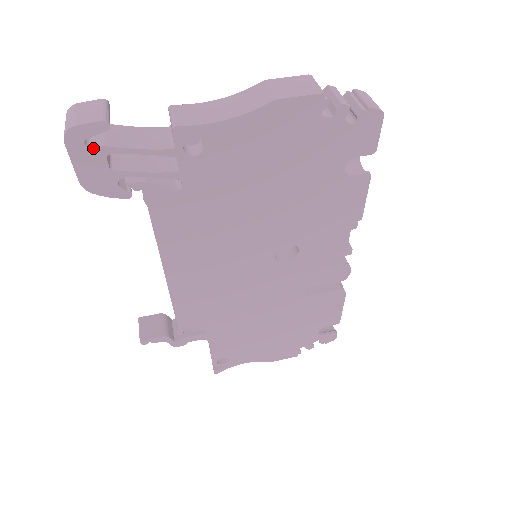
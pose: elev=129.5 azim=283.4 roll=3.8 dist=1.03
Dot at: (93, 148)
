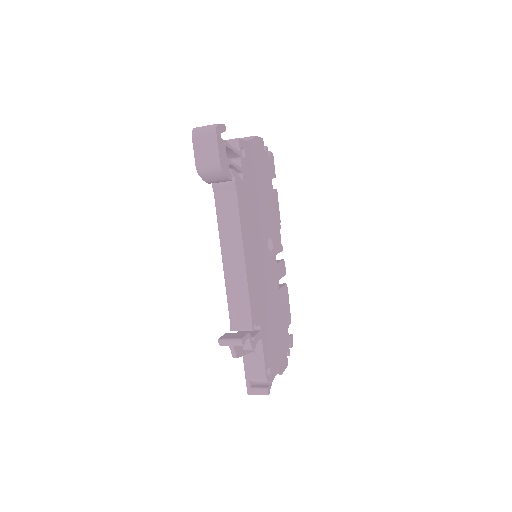
Dot at: (223, 140)
